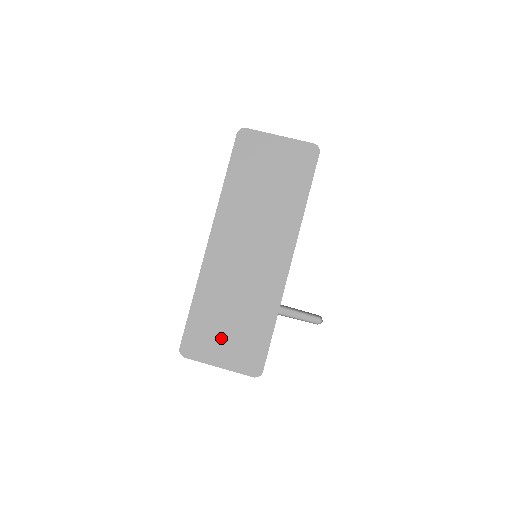
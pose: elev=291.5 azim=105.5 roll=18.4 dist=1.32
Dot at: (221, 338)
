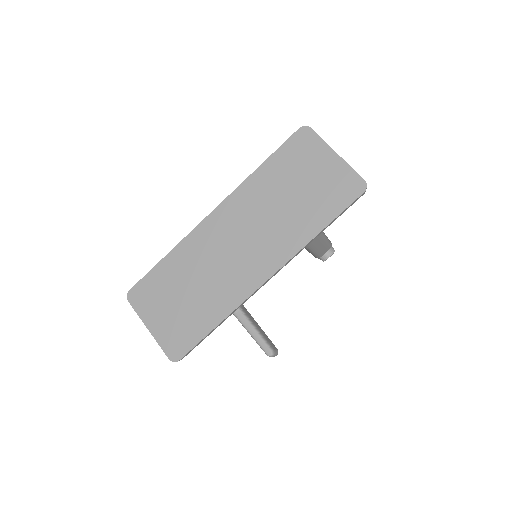
Dot at: (166, 306)
